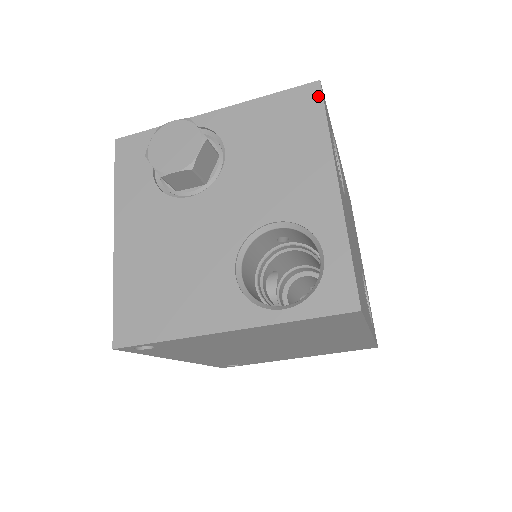
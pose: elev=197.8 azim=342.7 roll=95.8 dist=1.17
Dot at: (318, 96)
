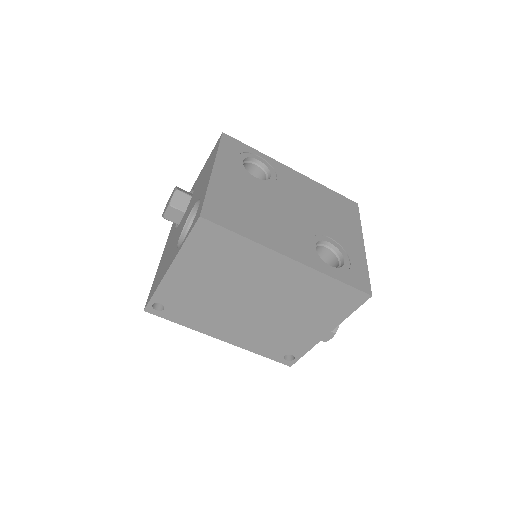
Dot at: (220, 139)
